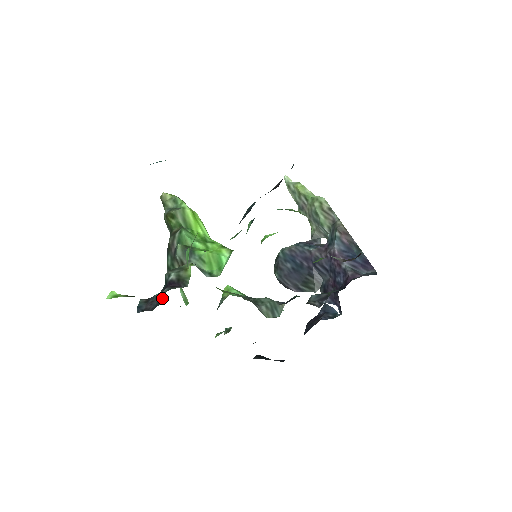
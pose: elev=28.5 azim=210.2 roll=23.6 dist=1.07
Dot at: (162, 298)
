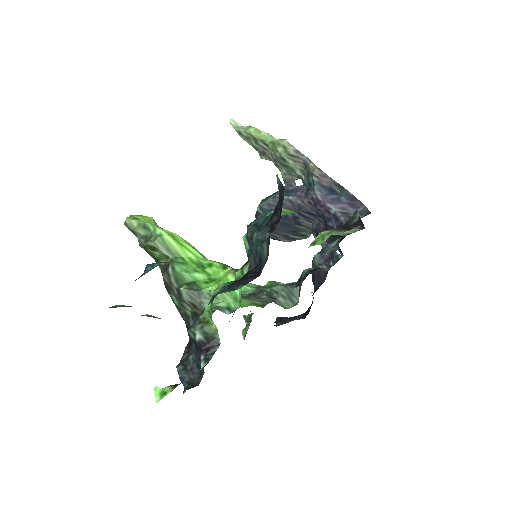
Dot at: (202, 366)
